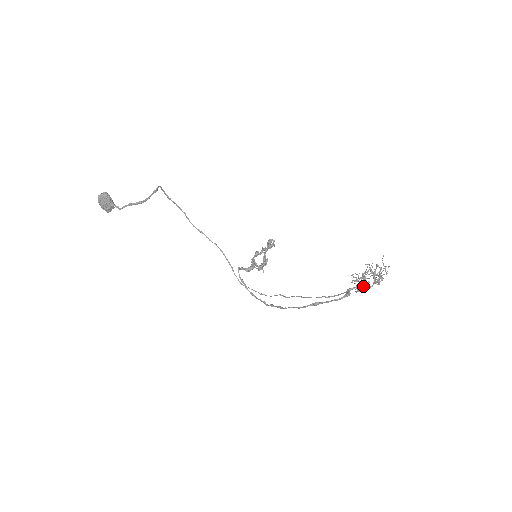
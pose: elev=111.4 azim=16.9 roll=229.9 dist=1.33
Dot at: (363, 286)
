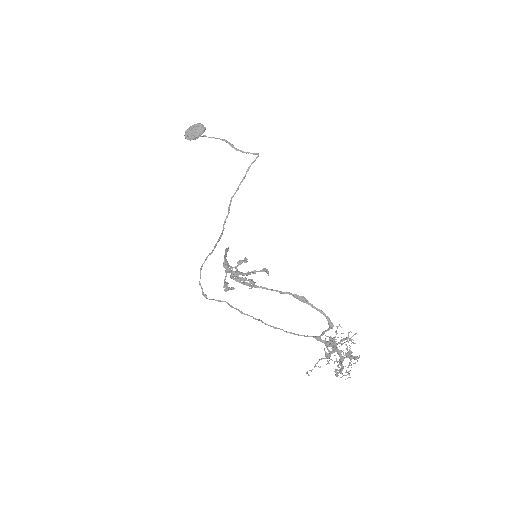
Dot at: occluded
